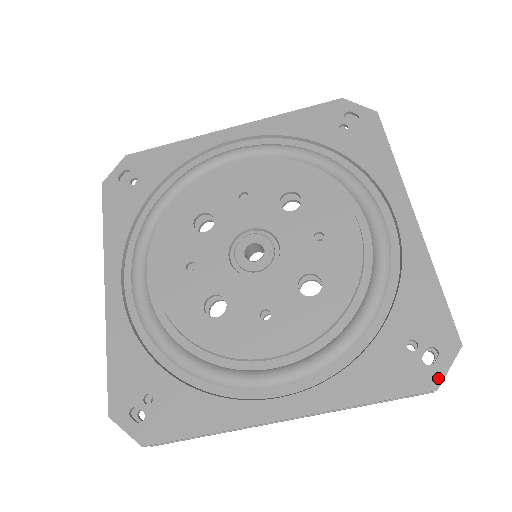
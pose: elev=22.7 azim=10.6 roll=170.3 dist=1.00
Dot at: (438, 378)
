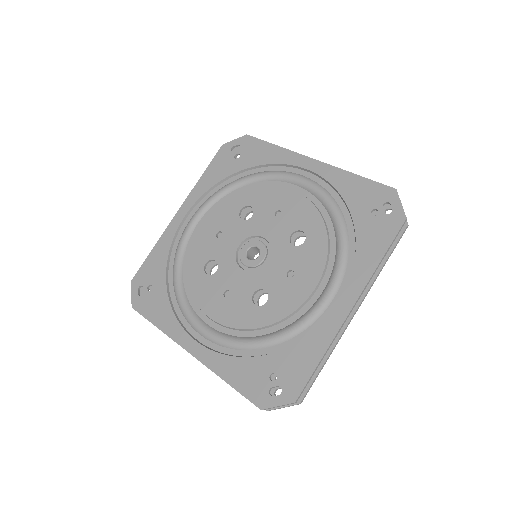
Dot at: (401, 213)
